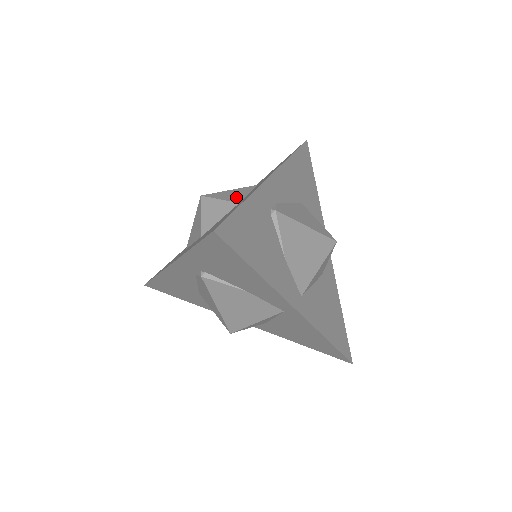
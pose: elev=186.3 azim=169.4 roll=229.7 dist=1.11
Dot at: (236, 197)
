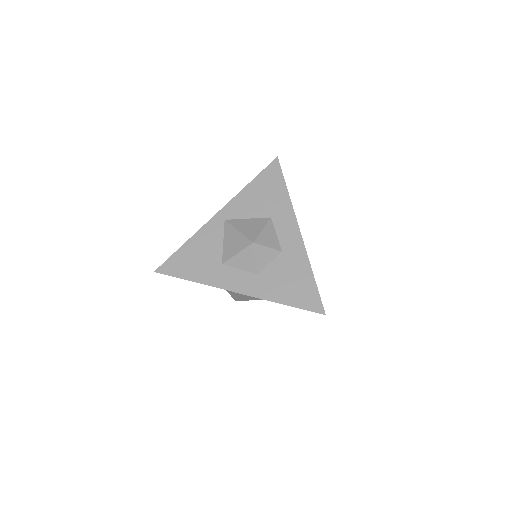
Dot at: (275, 242)
